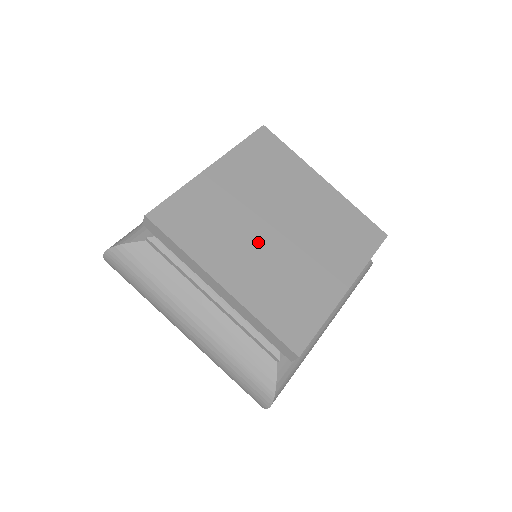
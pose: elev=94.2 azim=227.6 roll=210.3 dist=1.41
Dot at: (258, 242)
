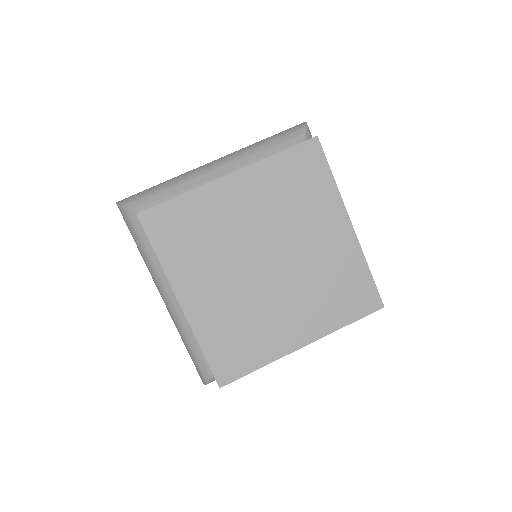
Dot at: (237, 273)
